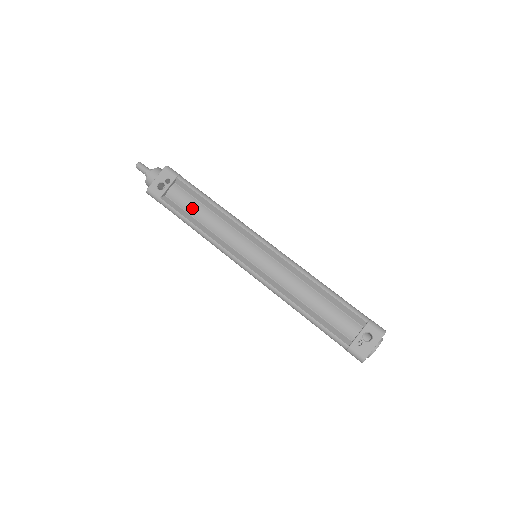
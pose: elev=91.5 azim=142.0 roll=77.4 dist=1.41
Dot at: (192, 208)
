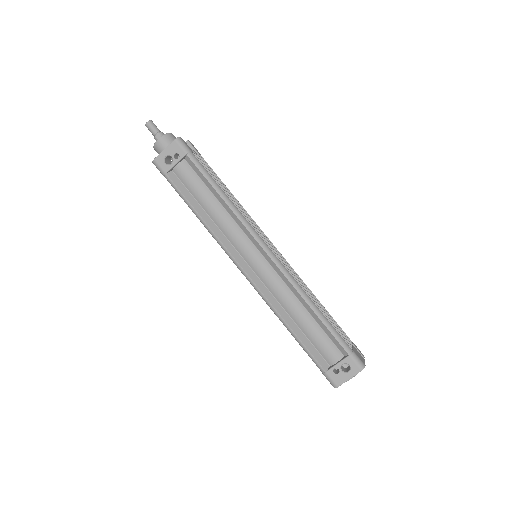
Dot at: (198, 193)
